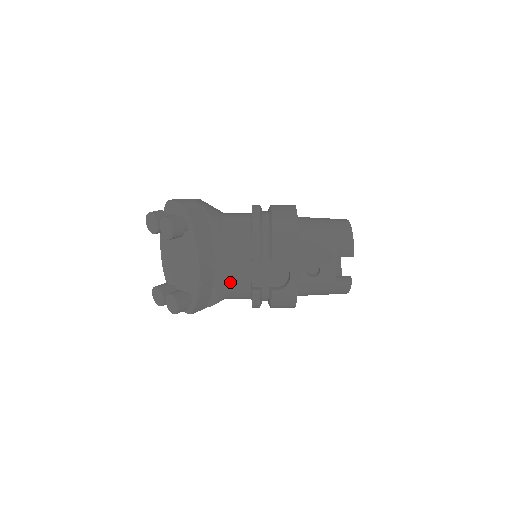
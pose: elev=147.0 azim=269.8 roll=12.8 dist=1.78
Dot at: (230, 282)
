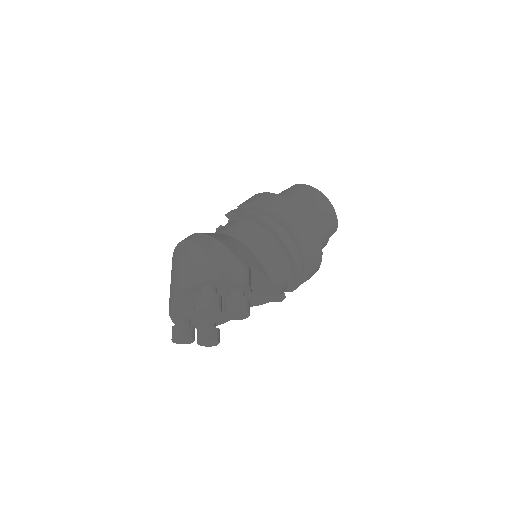
Dot at: (260, 302)
